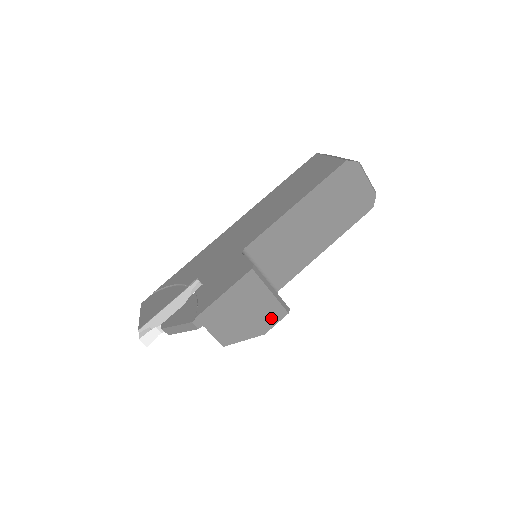
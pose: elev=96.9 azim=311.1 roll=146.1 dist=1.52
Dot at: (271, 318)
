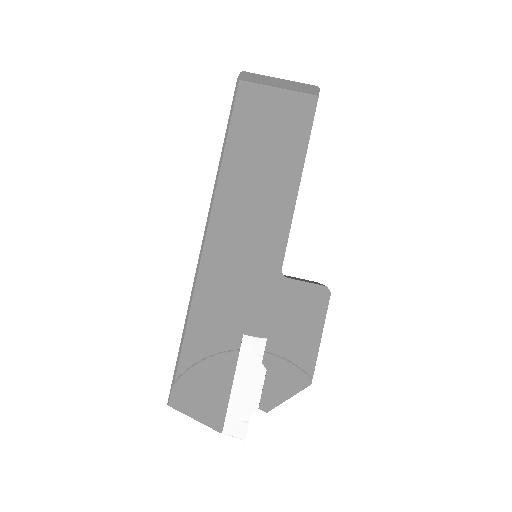
Dot at: occluded
